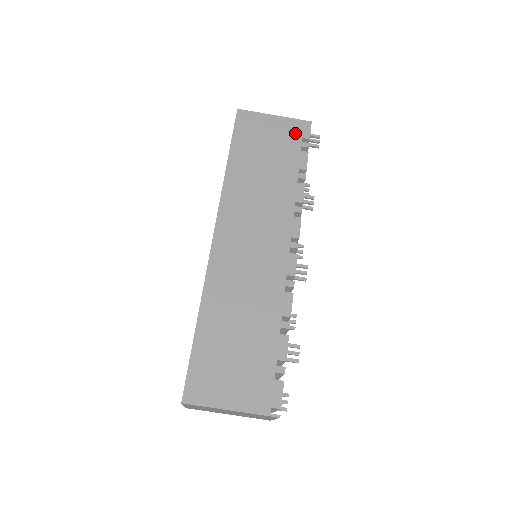
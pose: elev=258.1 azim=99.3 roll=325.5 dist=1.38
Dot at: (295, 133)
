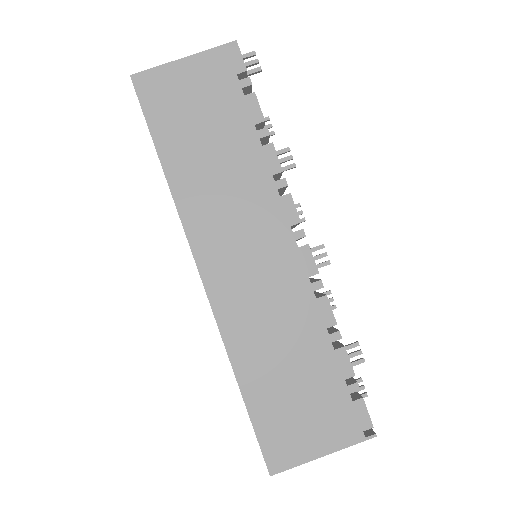
Dot at: (224, 72)
